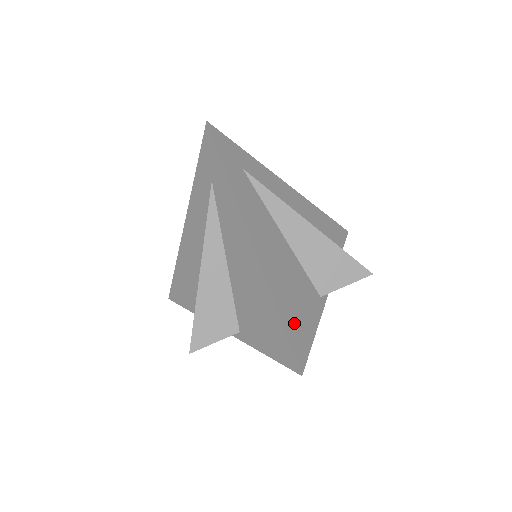
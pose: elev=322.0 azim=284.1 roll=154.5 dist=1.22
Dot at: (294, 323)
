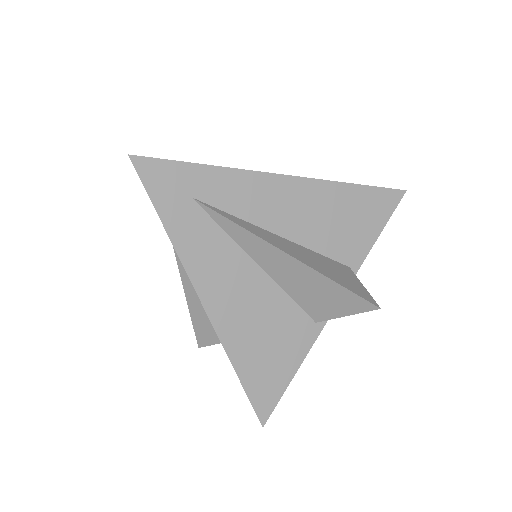
Dot at: (260, 374)
